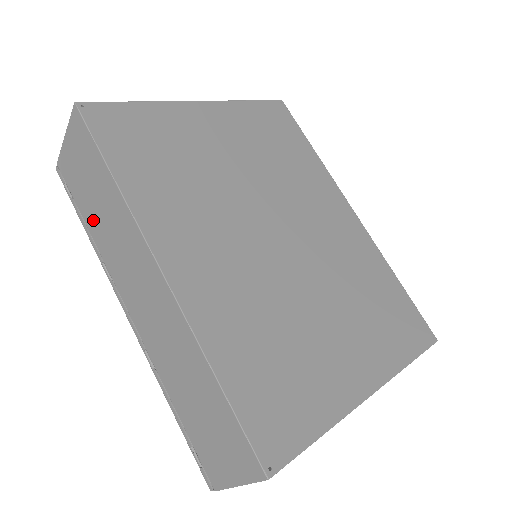
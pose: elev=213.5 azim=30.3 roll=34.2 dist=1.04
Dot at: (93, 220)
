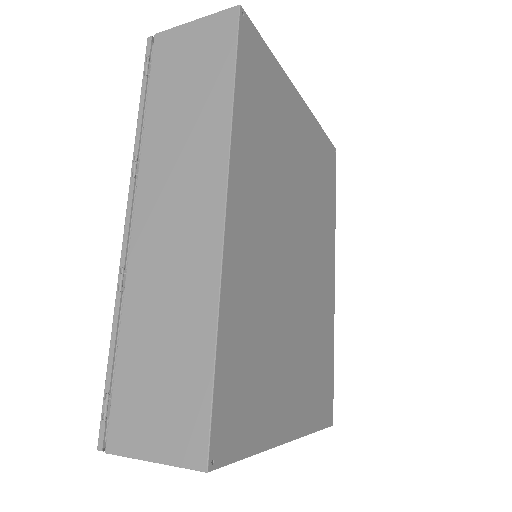
Dot at: (162, 112)
